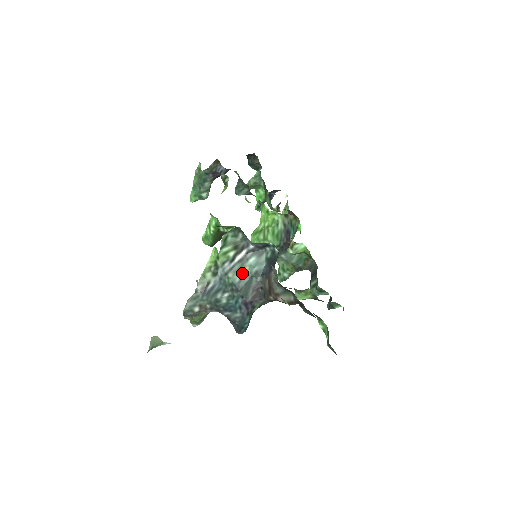
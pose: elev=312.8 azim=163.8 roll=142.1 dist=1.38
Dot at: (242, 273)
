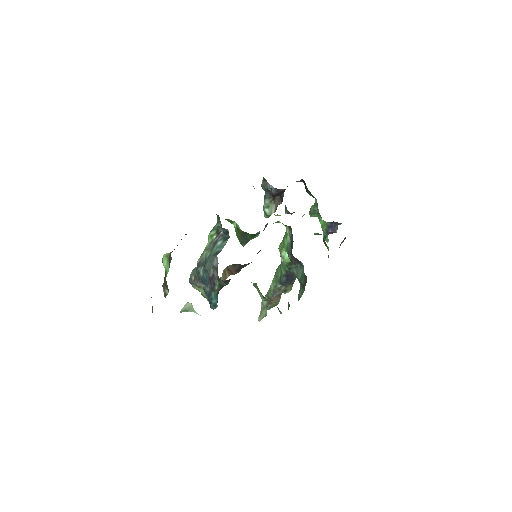
Dot at: (211, 252)
